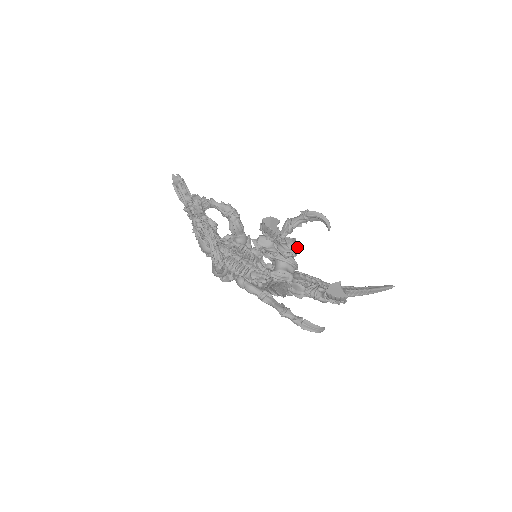
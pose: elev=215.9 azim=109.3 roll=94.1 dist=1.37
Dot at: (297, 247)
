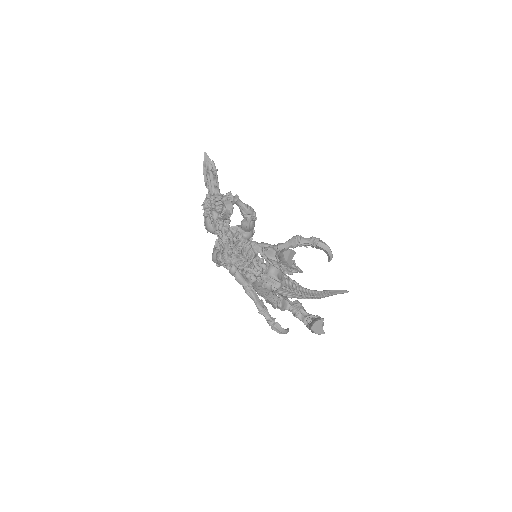
Dot at: occluded
